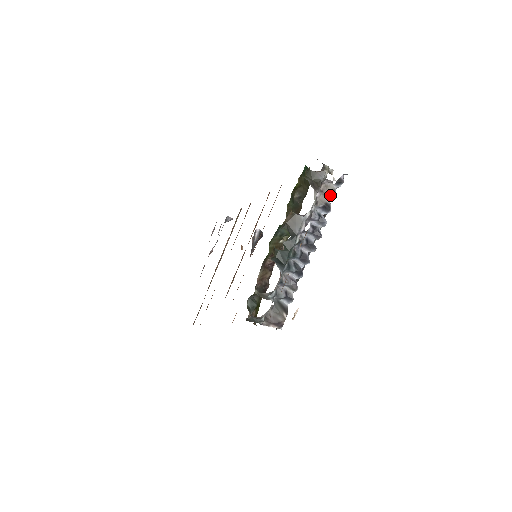
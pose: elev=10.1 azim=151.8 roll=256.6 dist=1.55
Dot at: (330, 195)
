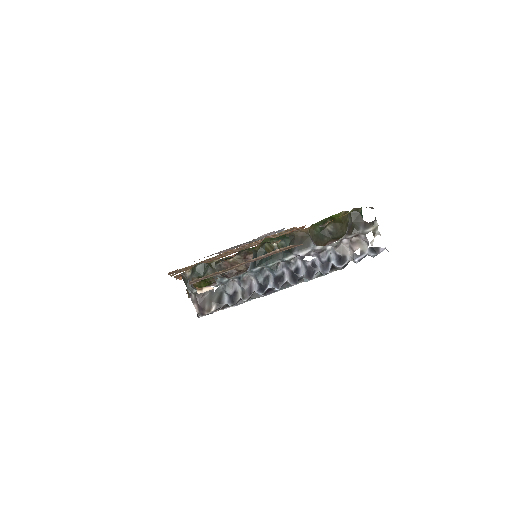
Dot at: (355, 253)
